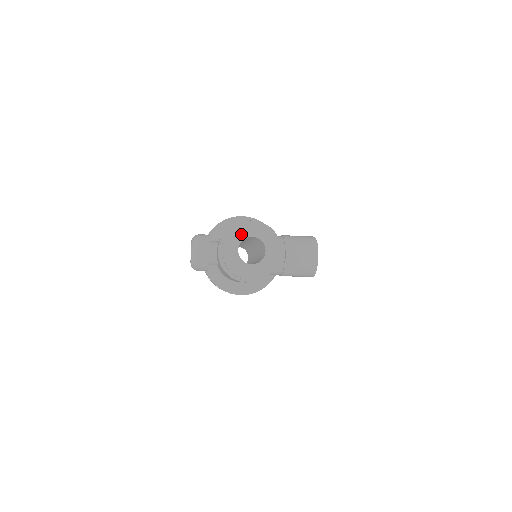
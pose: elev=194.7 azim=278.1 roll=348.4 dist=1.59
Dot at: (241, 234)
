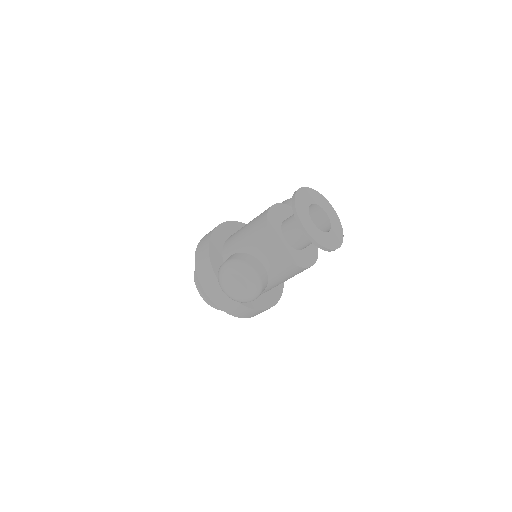
Dot at: (304, 208)
